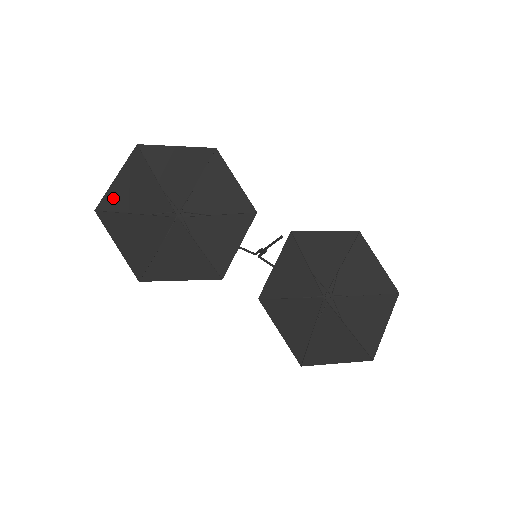
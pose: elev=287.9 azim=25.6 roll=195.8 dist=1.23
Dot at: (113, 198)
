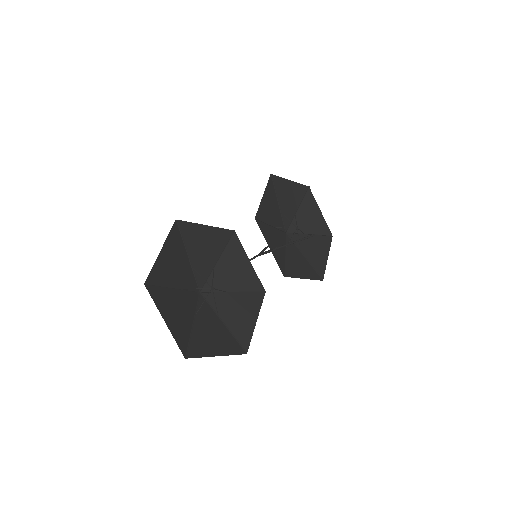
Dot at: (179, 336)
